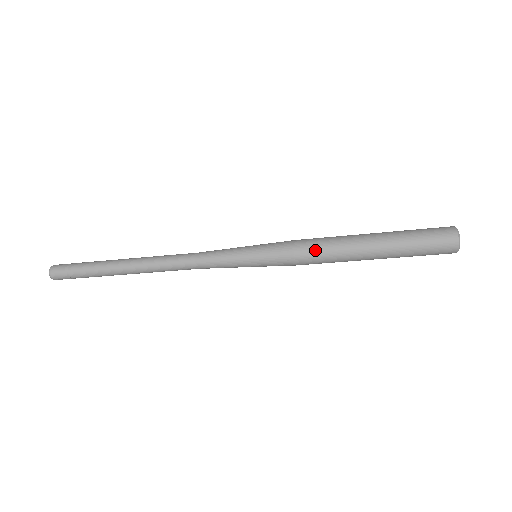
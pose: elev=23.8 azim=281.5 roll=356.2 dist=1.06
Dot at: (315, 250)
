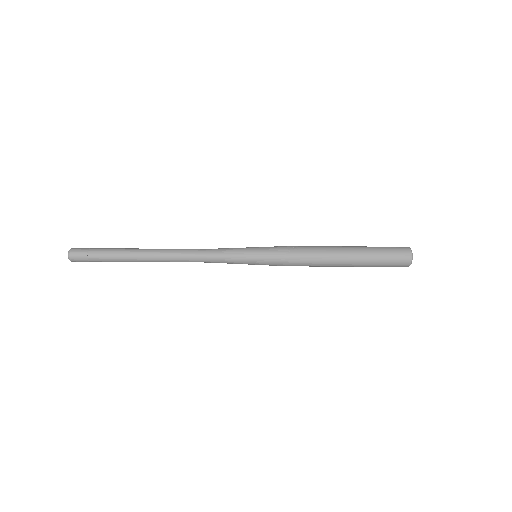
Dot at: (305, 265)
